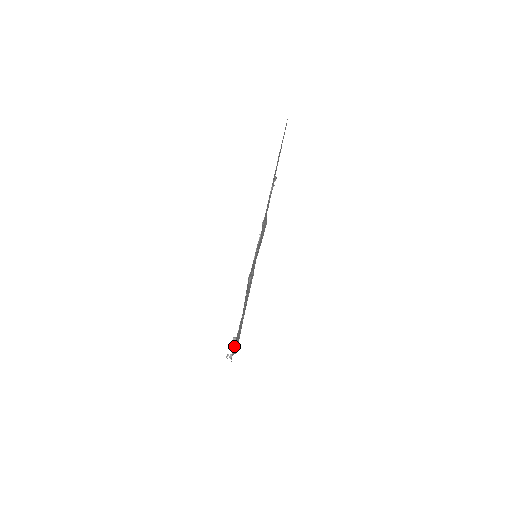
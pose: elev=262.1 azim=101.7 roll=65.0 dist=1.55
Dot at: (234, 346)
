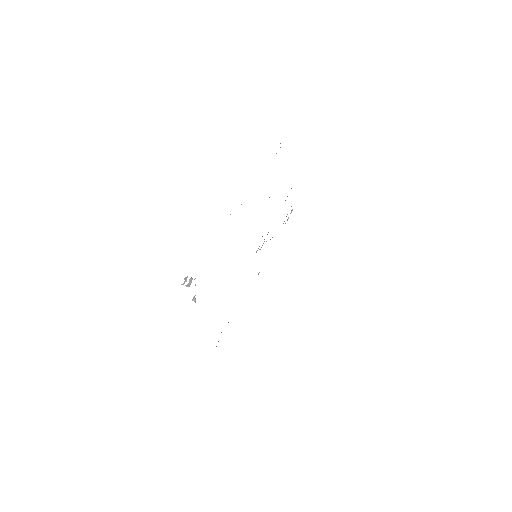
Dot at: occluded
